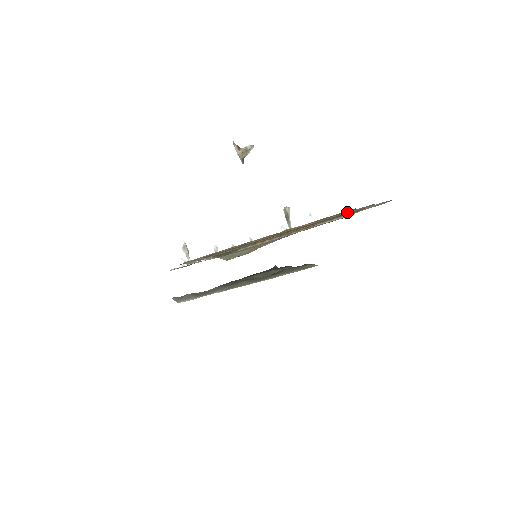
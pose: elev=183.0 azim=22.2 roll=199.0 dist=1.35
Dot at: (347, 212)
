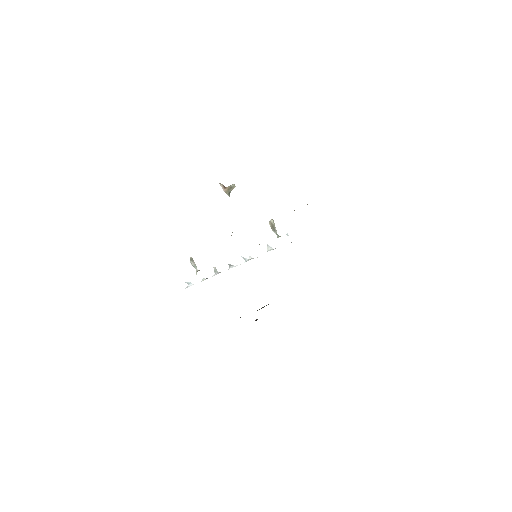
Dot at: occluded
